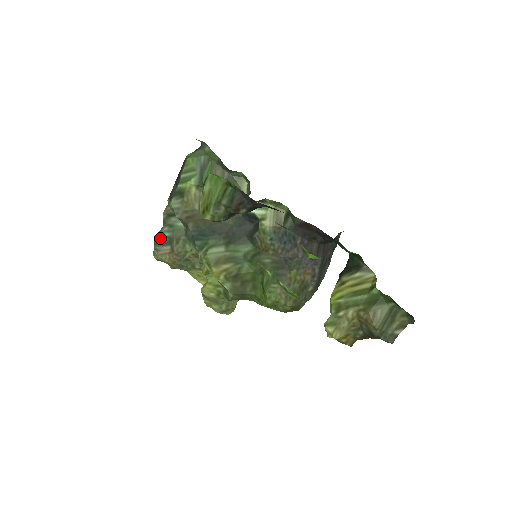
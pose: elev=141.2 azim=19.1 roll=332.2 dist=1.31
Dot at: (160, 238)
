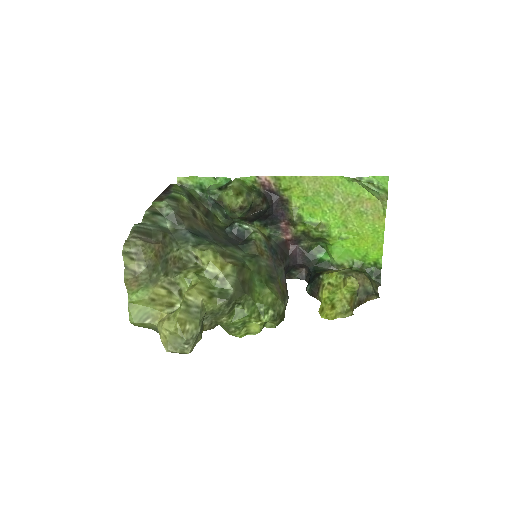
Dot at: (142, 228)
